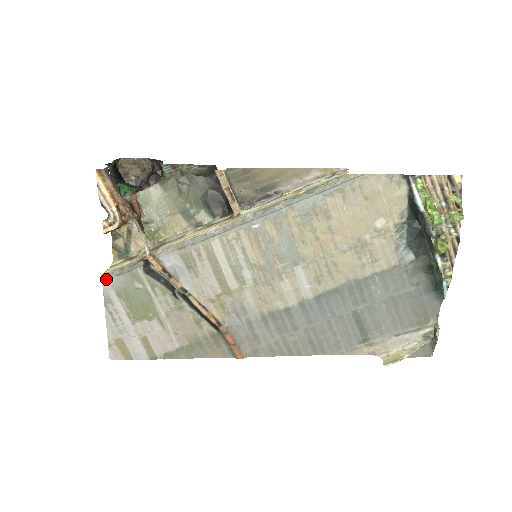
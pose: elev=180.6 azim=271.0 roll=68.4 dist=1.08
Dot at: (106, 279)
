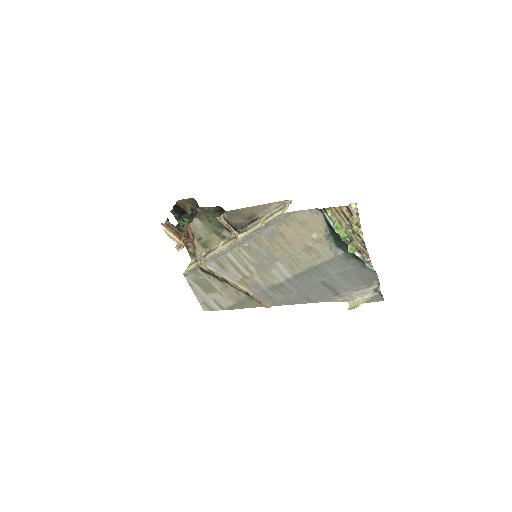
Dot at: (186, 276)
